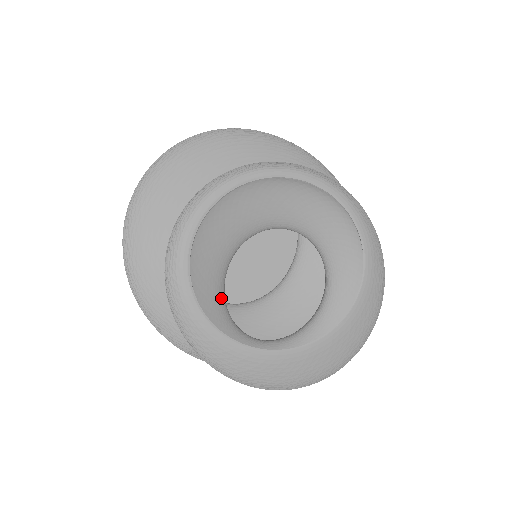
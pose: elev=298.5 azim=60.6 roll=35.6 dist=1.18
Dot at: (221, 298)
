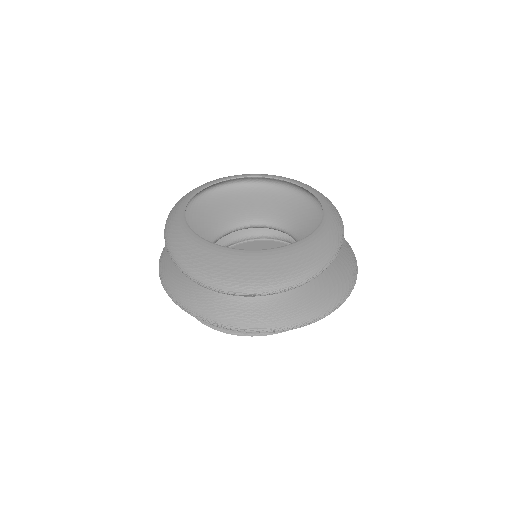
Dot at: (208, 240)
